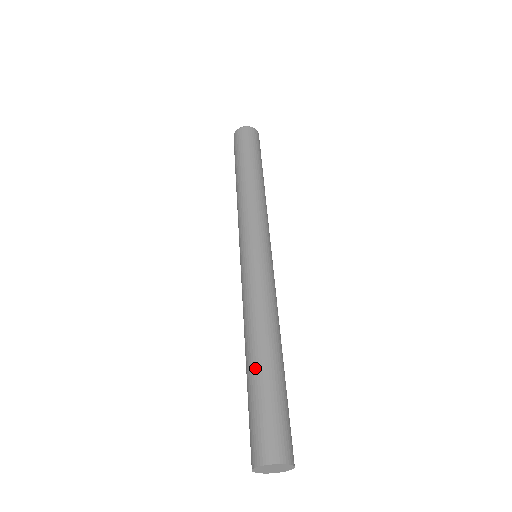
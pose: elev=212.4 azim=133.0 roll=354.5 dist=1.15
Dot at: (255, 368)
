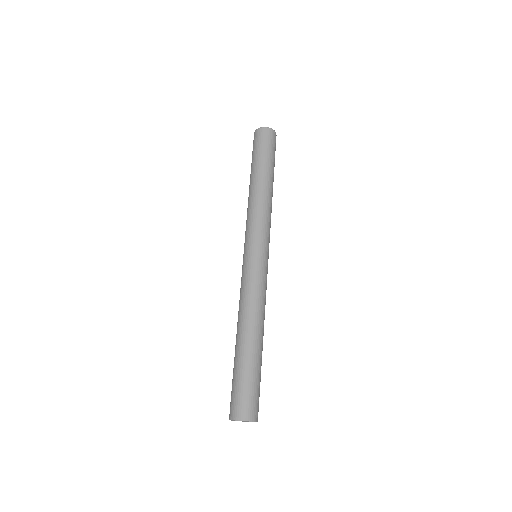
Dot at: occluded
